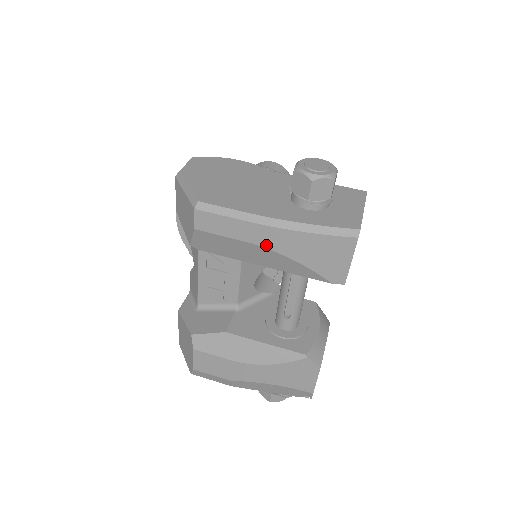
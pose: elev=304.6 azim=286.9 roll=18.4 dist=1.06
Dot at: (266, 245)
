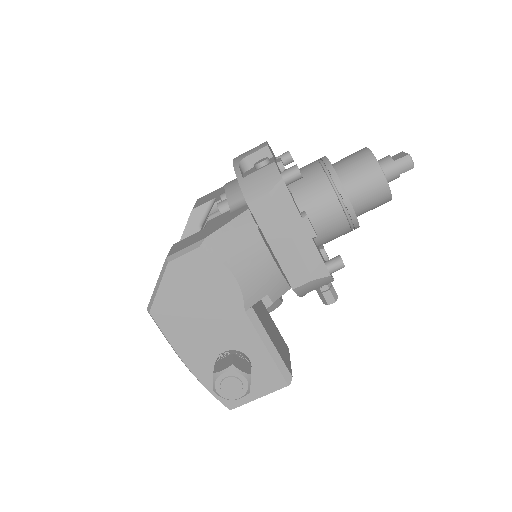
Dot at: occluded
